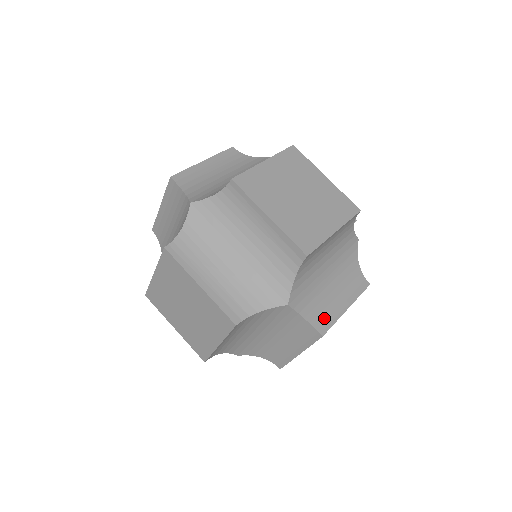
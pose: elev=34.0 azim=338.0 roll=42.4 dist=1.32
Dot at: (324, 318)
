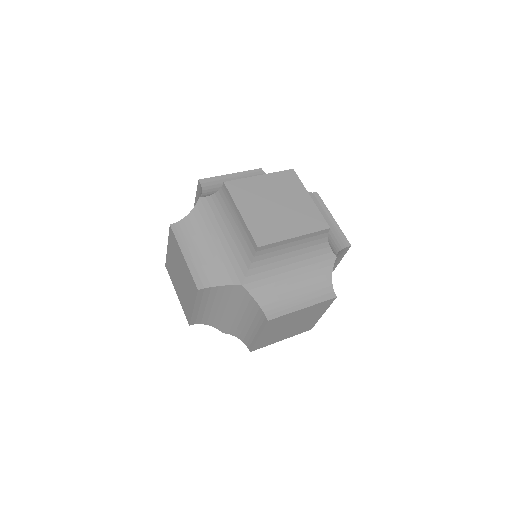
Dot at: (276, 308)
